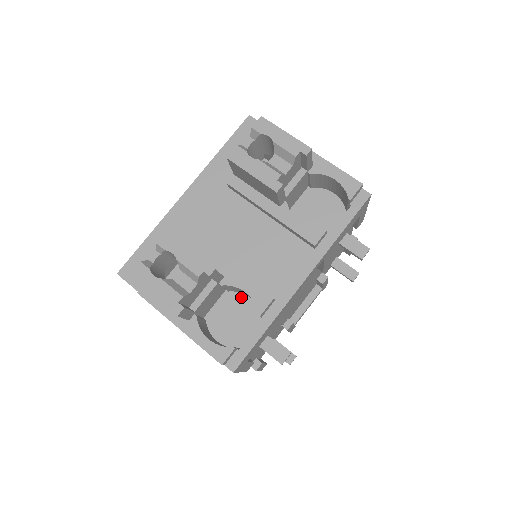
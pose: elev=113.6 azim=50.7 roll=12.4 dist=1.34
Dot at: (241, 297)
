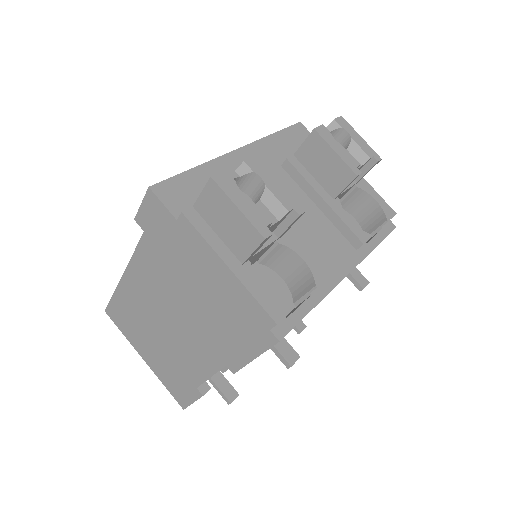
Dot at: (272, 274)
